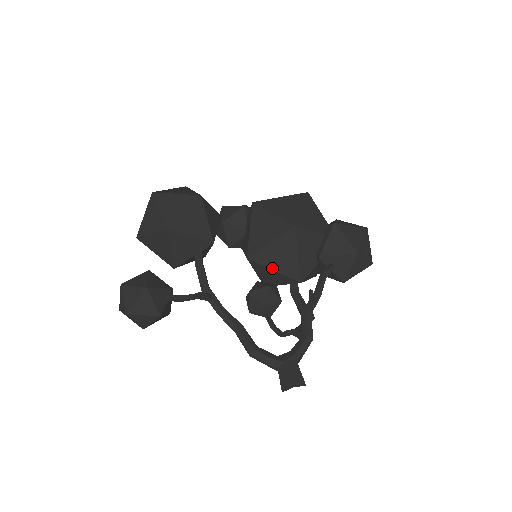
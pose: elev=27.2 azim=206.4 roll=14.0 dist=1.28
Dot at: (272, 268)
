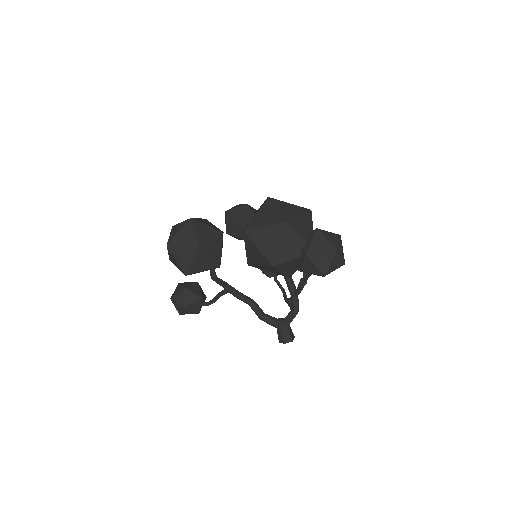
Dot at: occluded
